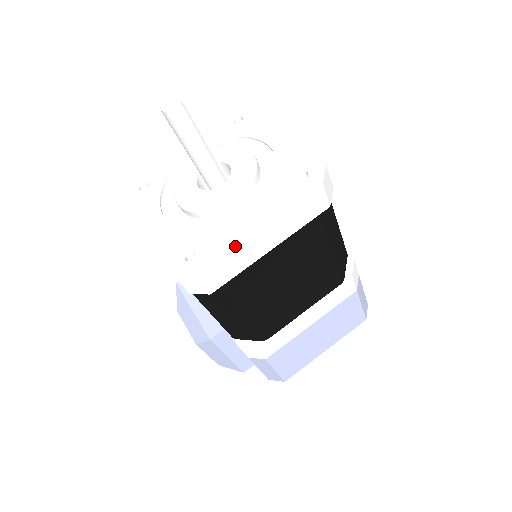
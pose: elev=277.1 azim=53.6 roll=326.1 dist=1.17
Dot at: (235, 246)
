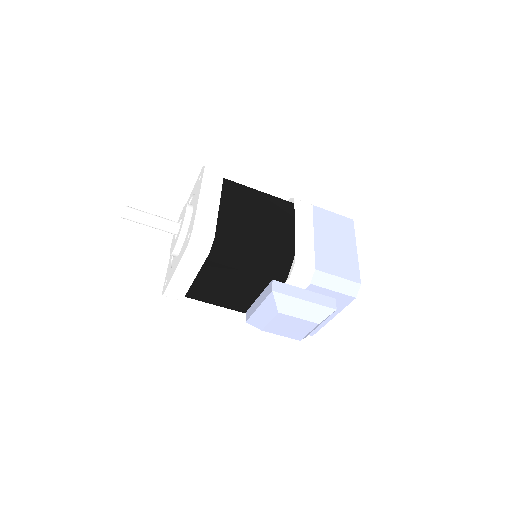
Dot at: (196, 208)
